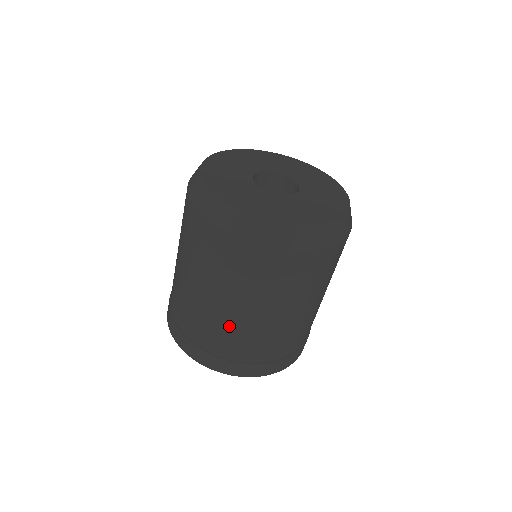
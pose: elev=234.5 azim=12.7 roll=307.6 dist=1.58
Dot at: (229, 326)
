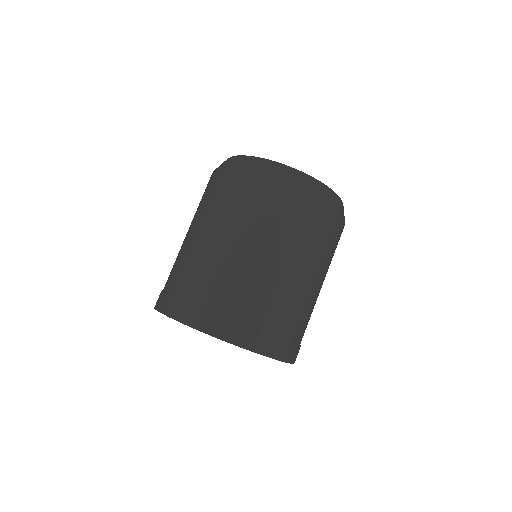
Dot at: (184, 253)
